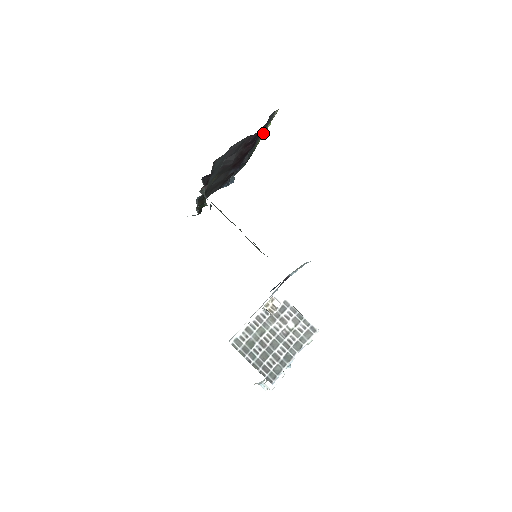
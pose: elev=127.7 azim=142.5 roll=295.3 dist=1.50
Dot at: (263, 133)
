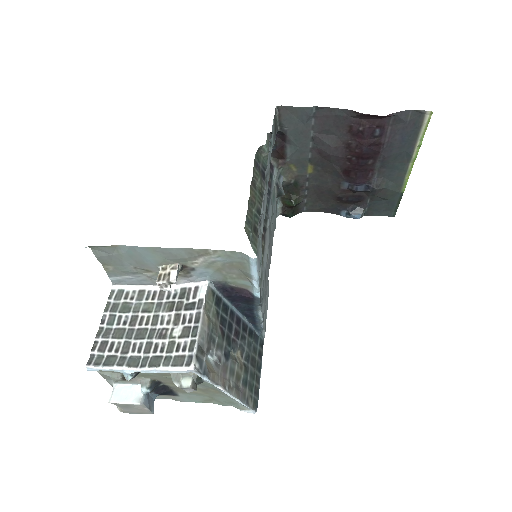
Dot at: (411, 155)
